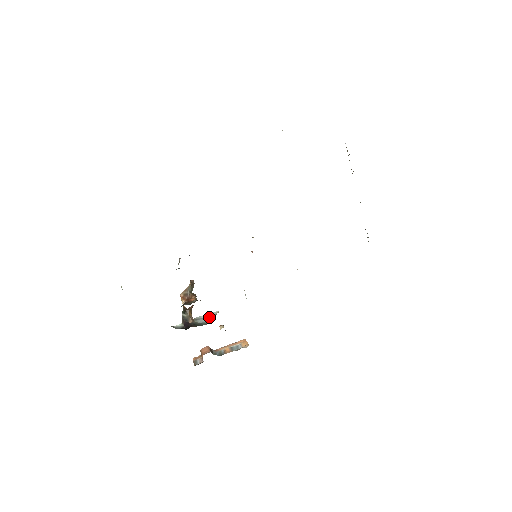
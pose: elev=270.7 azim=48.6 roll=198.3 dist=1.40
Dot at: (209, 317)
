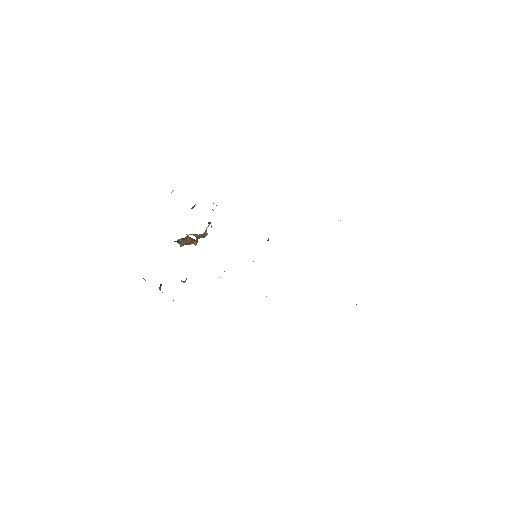
Dot at: occluded
